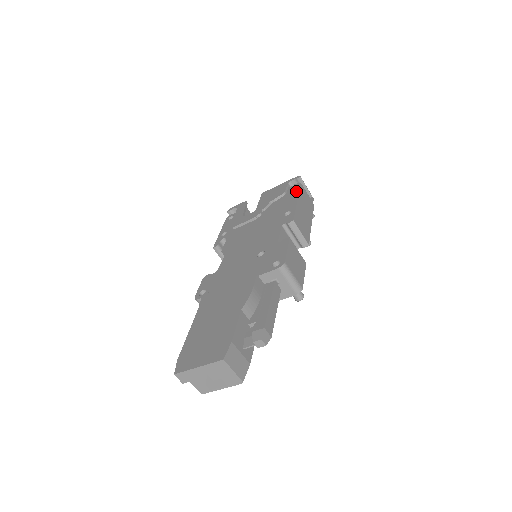
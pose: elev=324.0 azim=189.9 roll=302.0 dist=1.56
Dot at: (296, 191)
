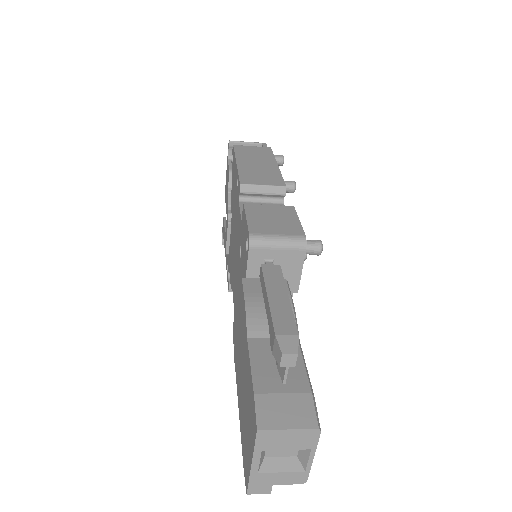
Dot at: (233, 157)
